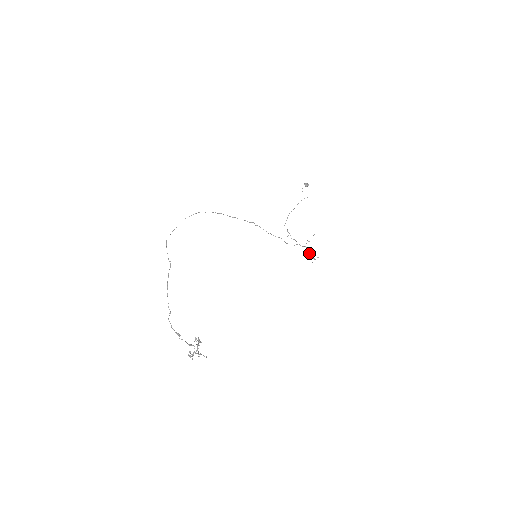
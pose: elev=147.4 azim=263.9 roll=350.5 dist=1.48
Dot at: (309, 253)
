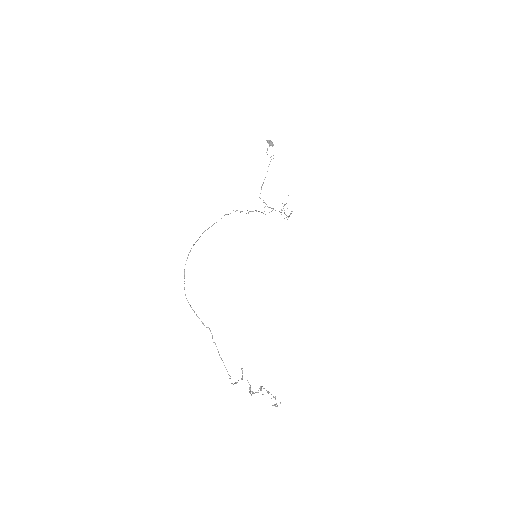
Dot at: (285, 214)
